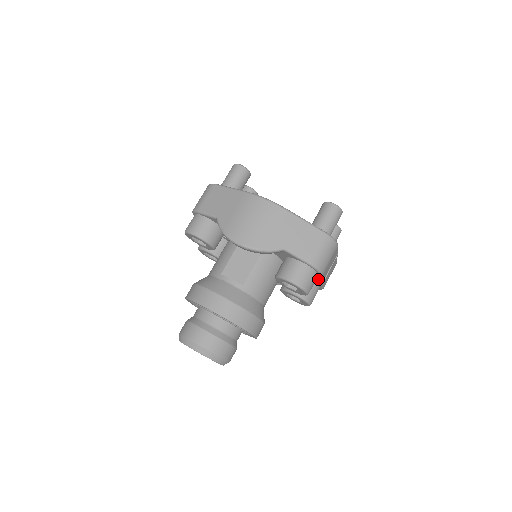
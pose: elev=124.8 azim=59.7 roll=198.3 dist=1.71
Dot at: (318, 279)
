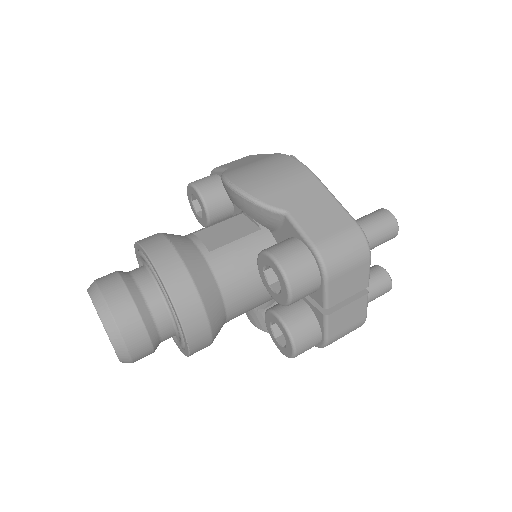
Dot at: (320, 300)
